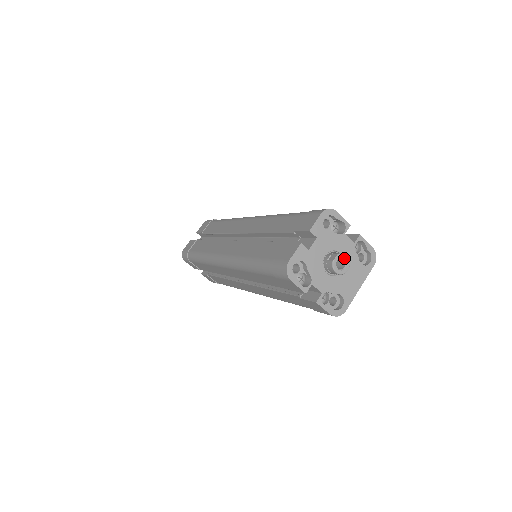
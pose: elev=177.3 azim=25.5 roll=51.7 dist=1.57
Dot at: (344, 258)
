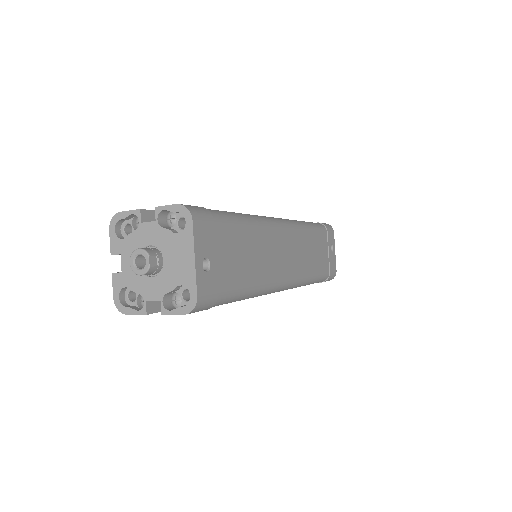
Dot at: (138, 254)
